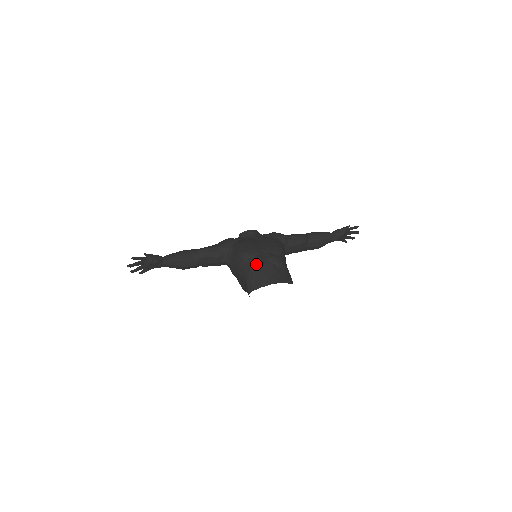
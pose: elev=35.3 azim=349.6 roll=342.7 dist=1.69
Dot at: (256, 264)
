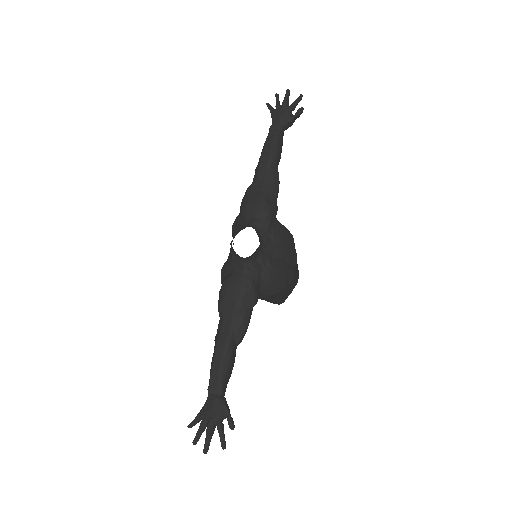
Dot at: (290, 285)
